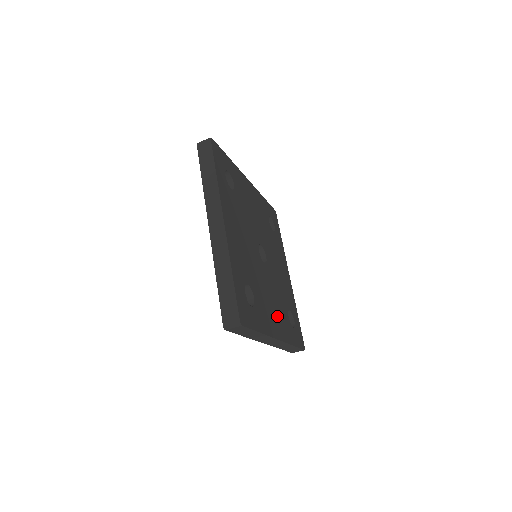
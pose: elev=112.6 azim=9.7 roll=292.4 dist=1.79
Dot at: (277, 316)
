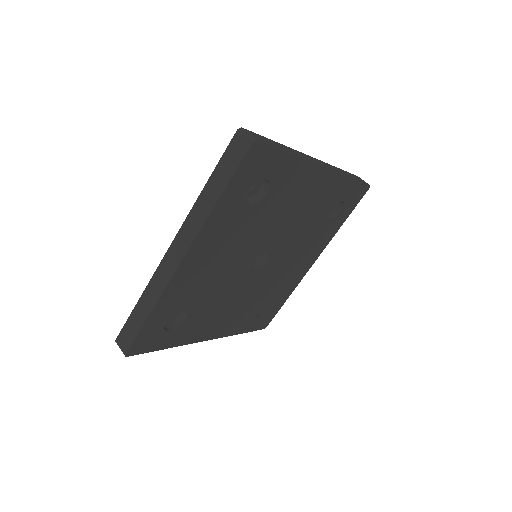
Dot at: (229, 318)
